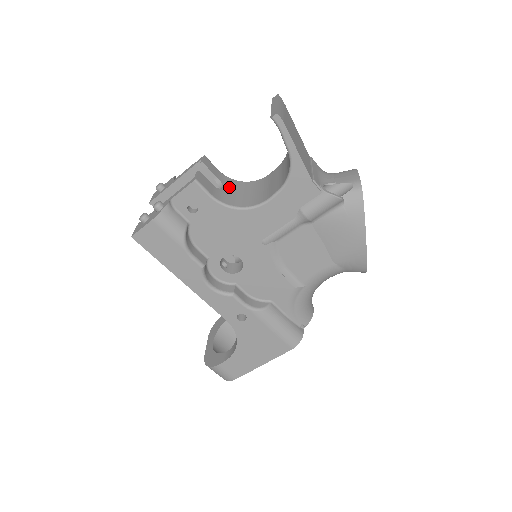
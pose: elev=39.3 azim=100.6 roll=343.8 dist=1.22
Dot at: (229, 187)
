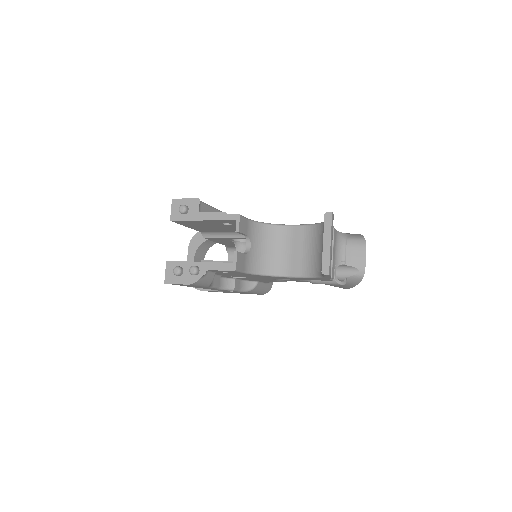
Dot at: (255, 241)
